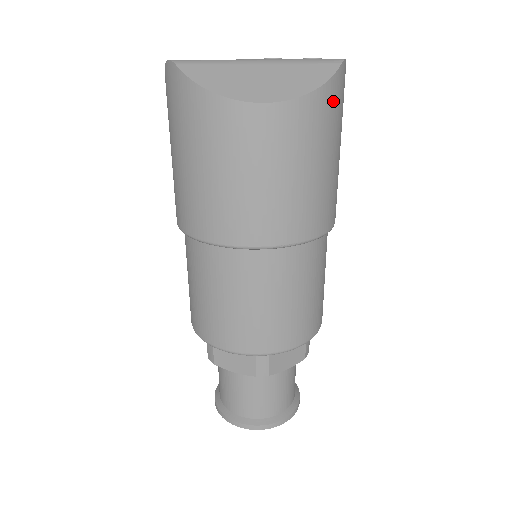
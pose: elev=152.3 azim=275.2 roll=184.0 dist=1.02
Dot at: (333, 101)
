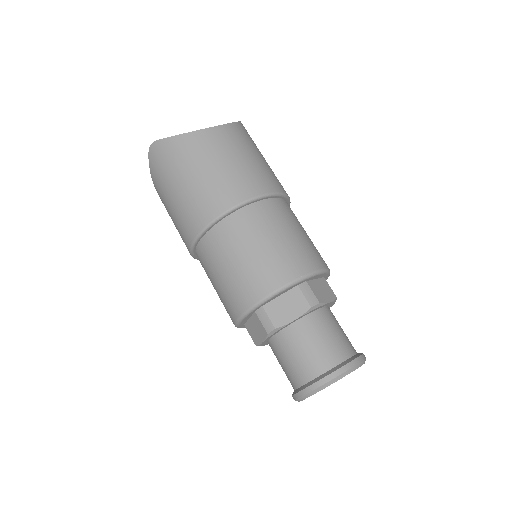
Dot at: (247, 132)
